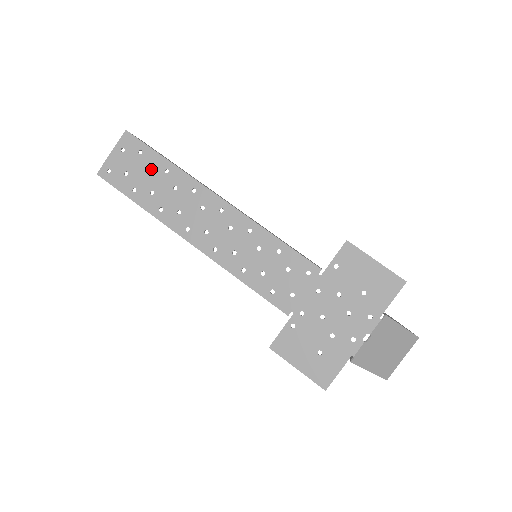
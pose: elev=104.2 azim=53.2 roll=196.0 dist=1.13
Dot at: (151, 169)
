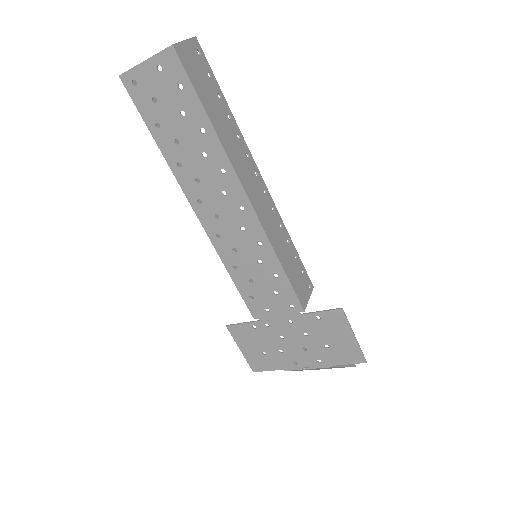
Dot at: (185, 116)
